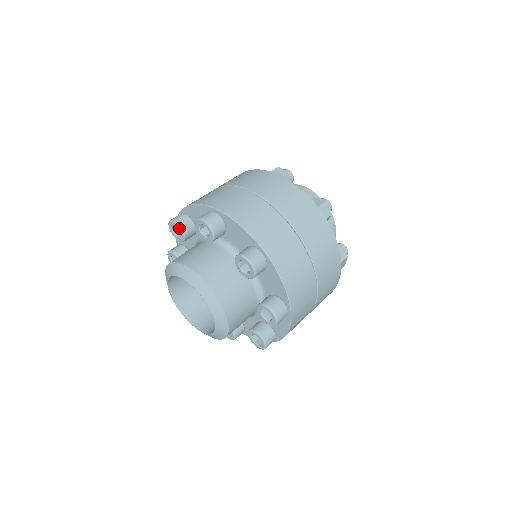
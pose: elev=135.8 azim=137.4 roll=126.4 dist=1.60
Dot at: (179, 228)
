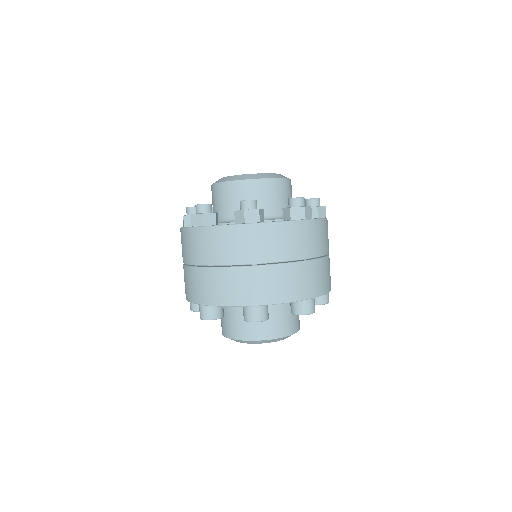
Dot at: occluded
